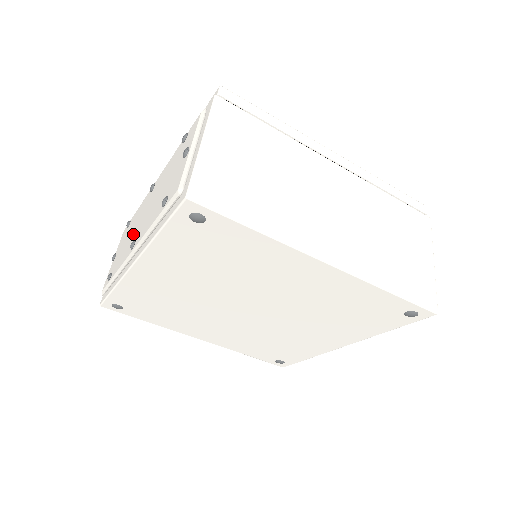
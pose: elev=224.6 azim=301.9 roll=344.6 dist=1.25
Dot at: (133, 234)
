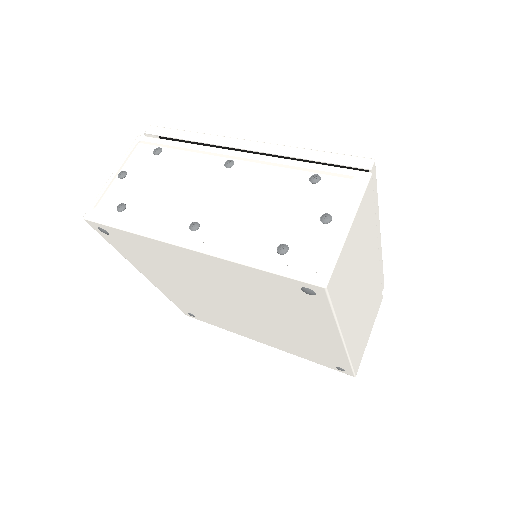
Dot at: (185, 198)
